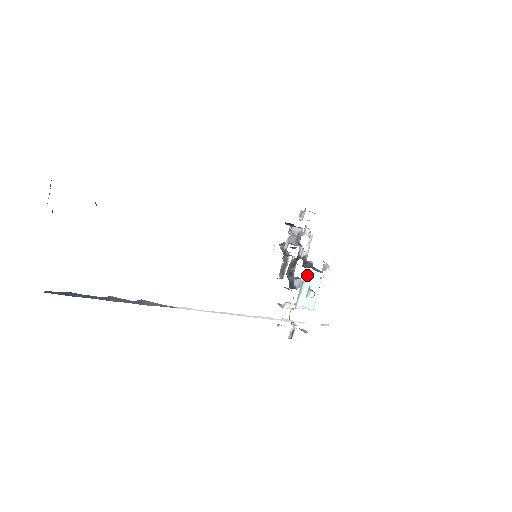
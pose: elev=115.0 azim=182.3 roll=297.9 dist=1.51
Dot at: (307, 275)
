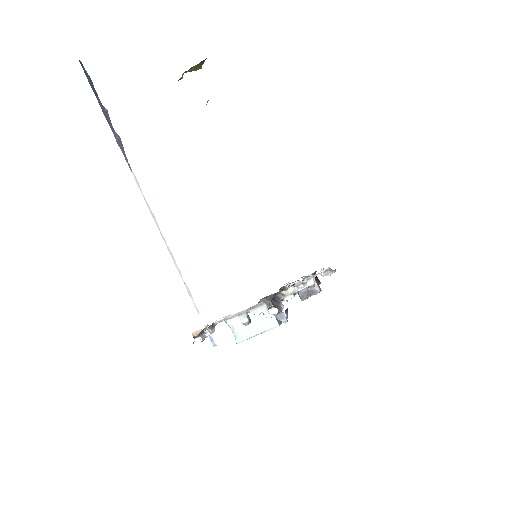
Dot at: (264, 307)
